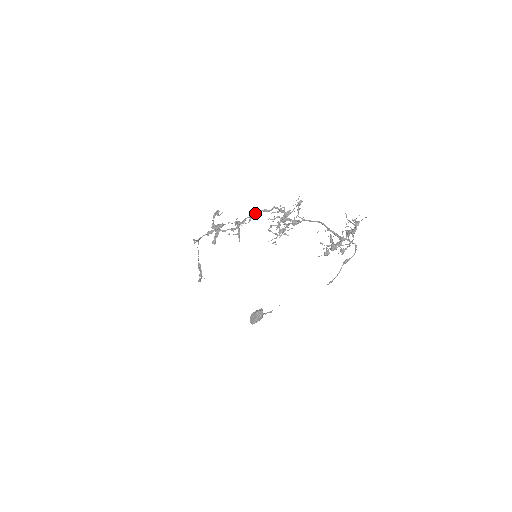
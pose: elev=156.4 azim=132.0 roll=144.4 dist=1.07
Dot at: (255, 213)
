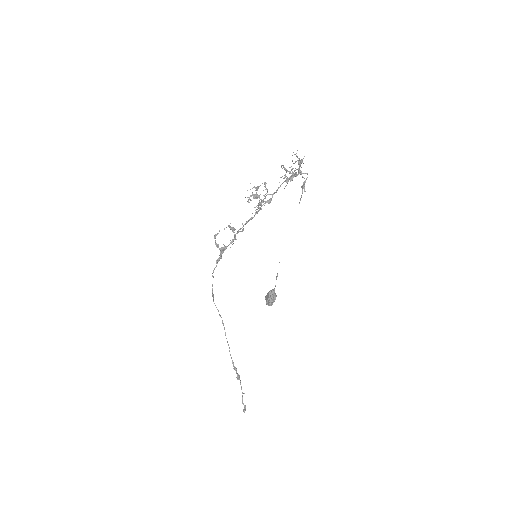
Dot at: (244, 224)
